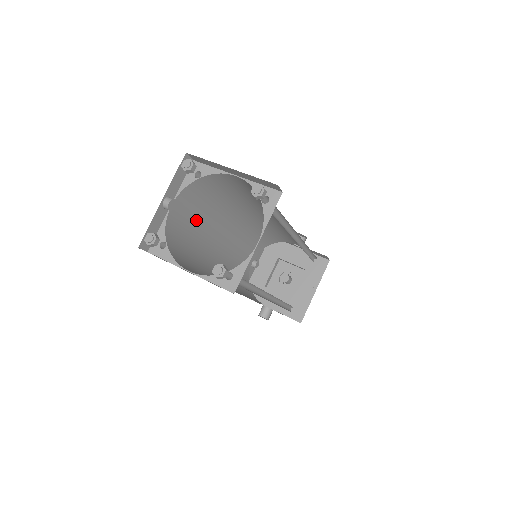
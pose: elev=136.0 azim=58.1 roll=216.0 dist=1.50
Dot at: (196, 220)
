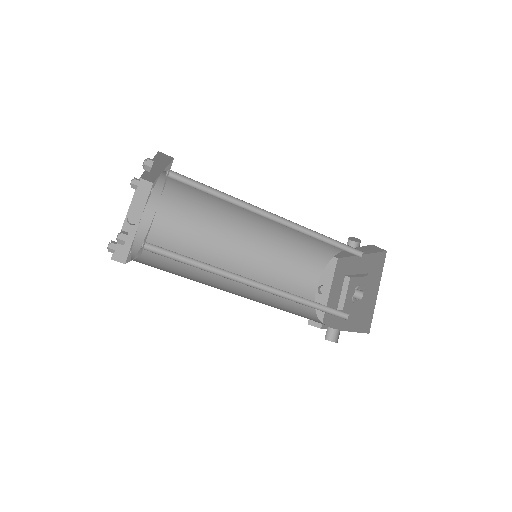
Dot at: (183, 236)
